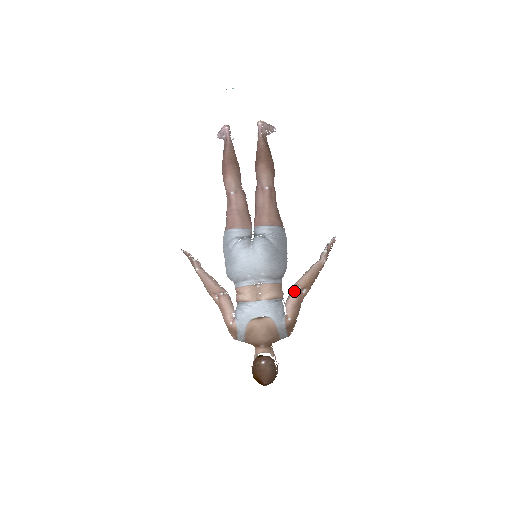
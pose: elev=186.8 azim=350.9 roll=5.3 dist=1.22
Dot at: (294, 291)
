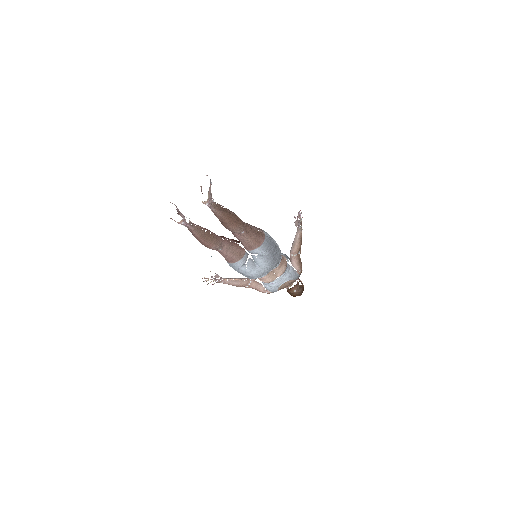
Dot at: (294, 258)
